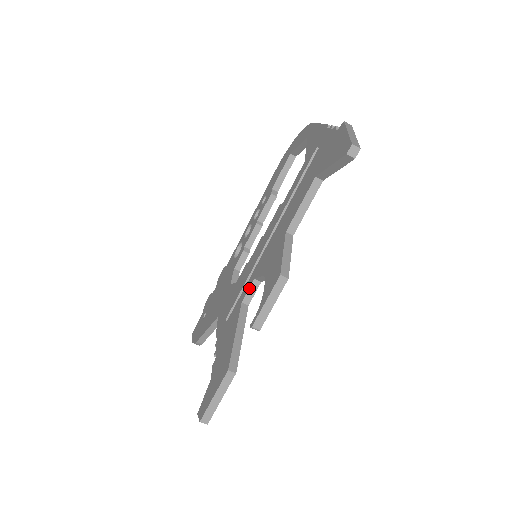
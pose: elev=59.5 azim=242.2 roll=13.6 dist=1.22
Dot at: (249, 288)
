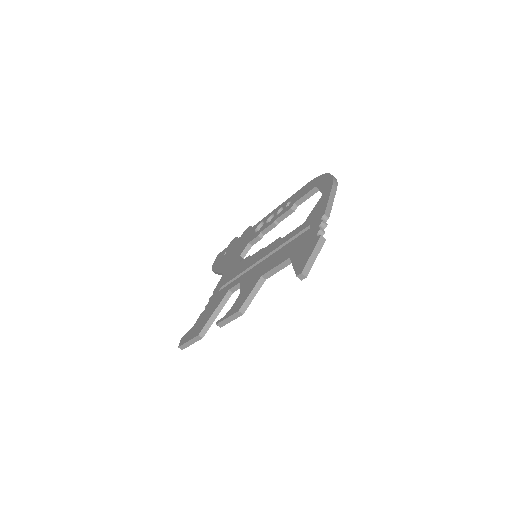
Dot at: (235, 285)
